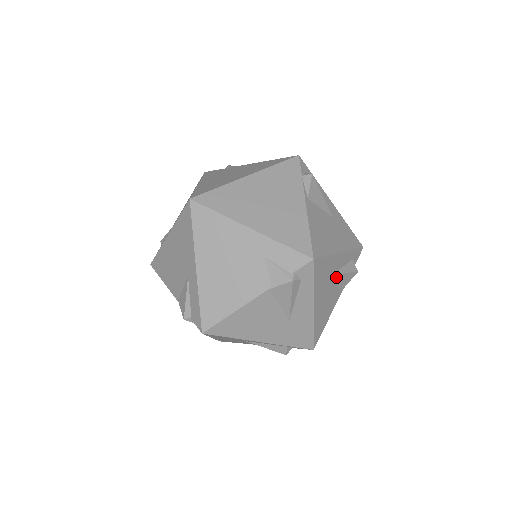
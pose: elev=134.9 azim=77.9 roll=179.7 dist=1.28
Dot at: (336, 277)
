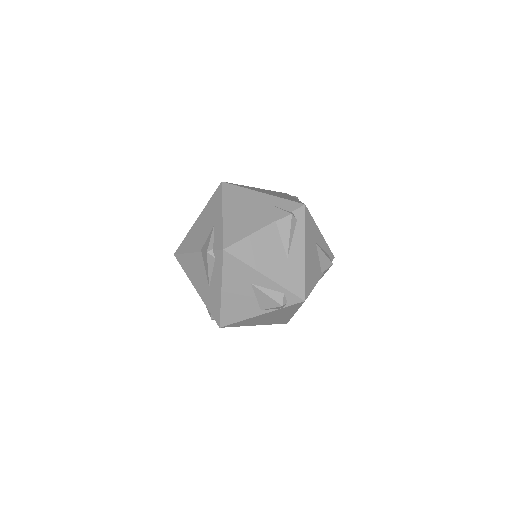
Dot at: (318, 250)
